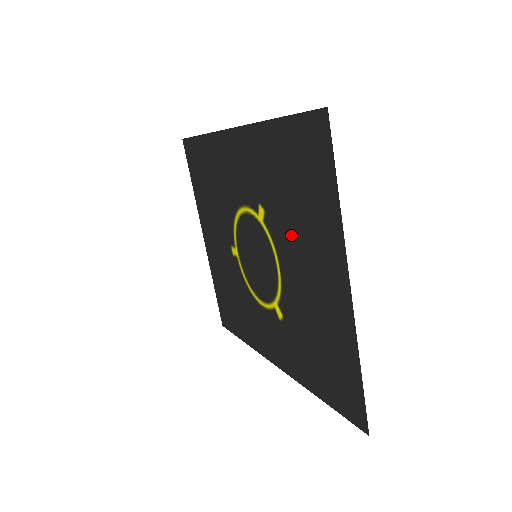
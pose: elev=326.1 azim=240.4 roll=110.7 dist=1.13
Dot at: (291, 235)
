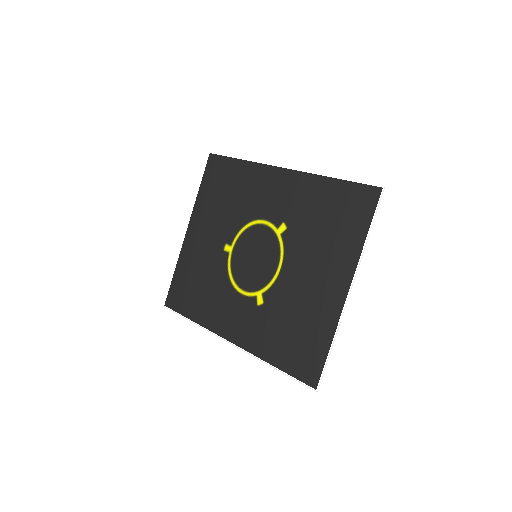
Dot at: (308, 249)
